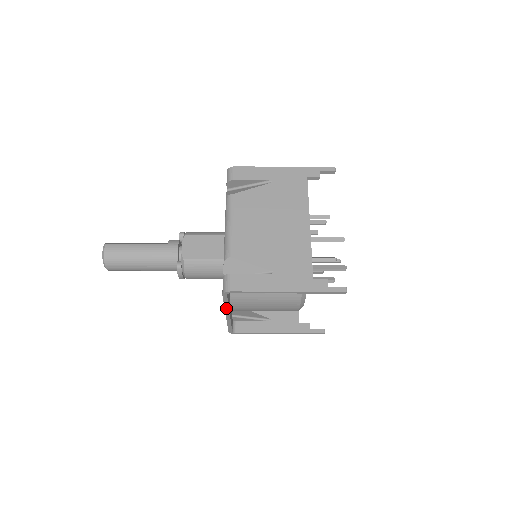
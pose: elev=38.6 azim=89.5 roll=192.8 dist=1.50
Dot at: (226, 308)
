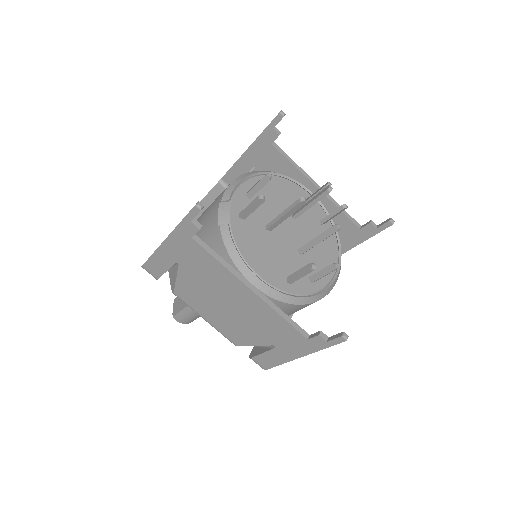
Dot at: occluded
